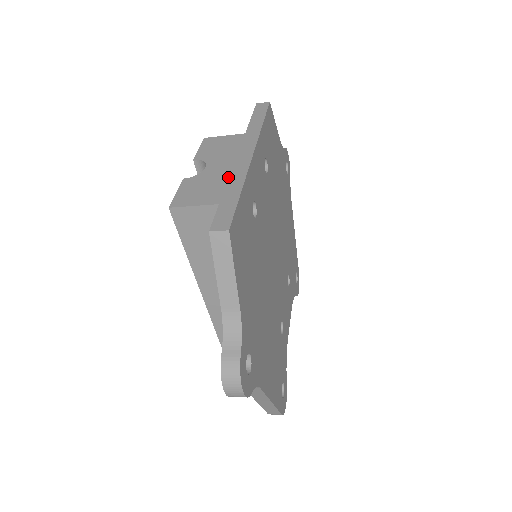
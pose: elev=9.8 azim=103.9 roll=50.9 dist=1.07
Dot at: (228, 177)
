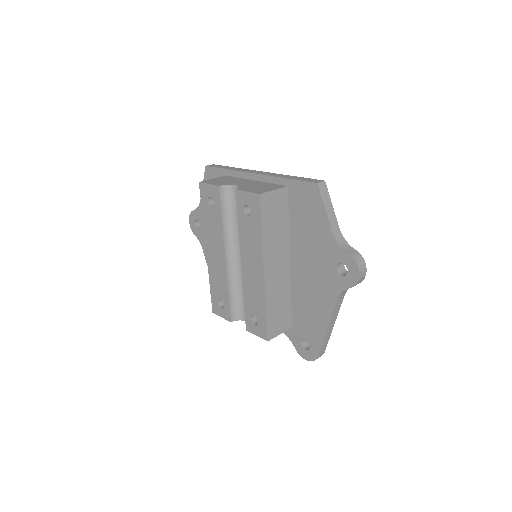
Dot at: (262, 183)
